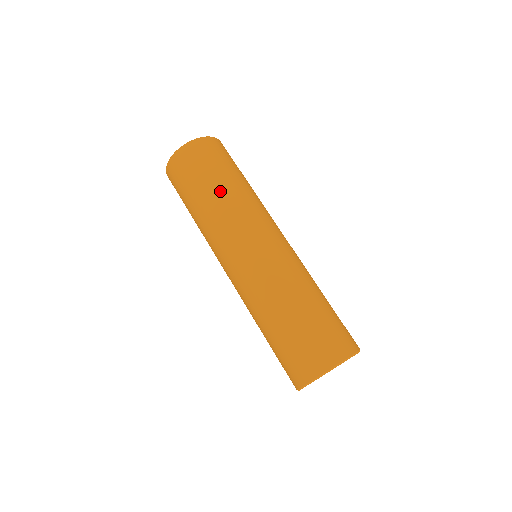
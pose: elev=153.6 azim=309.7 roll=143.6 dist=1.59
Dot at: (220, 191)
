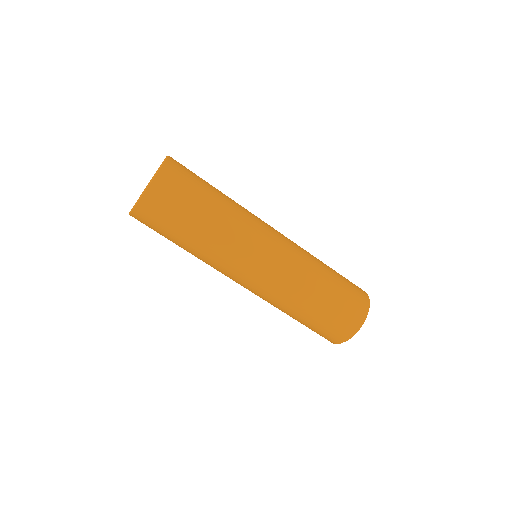
Dot at: (215, 216)
